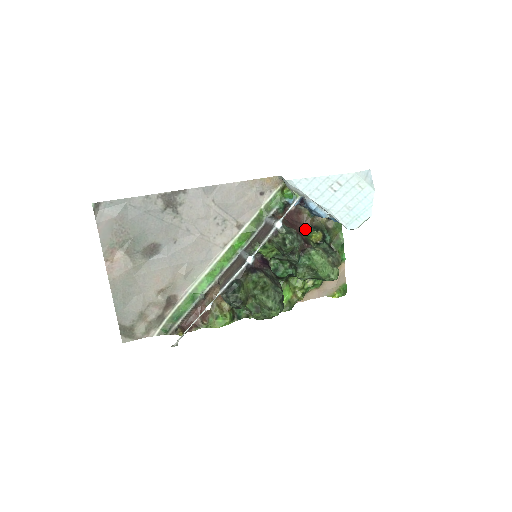
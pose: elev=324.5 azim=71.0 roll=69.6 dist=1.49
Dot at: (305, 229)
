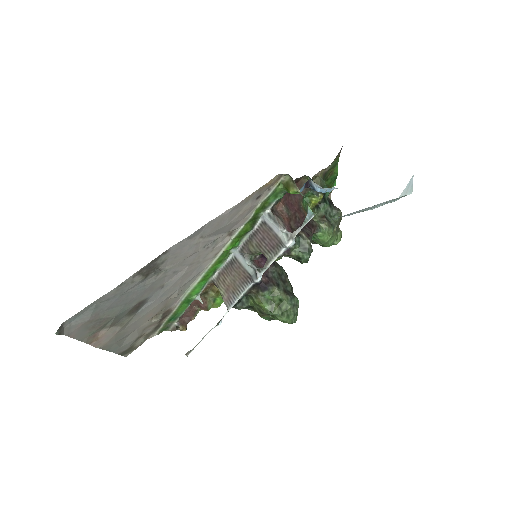
Dot at: occluded
